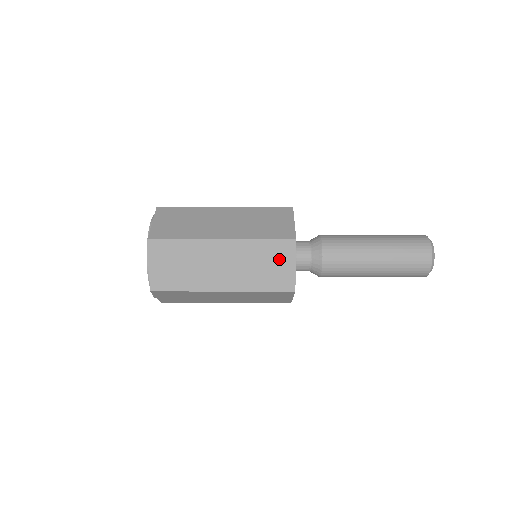
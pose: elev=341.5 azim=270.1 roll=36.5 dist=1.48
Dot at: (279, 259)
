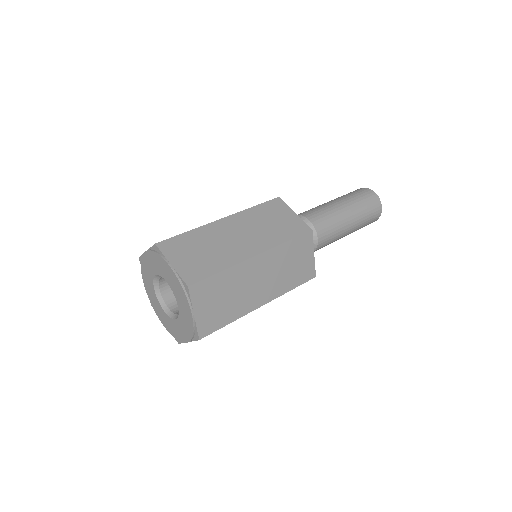
Dot at: occluded
